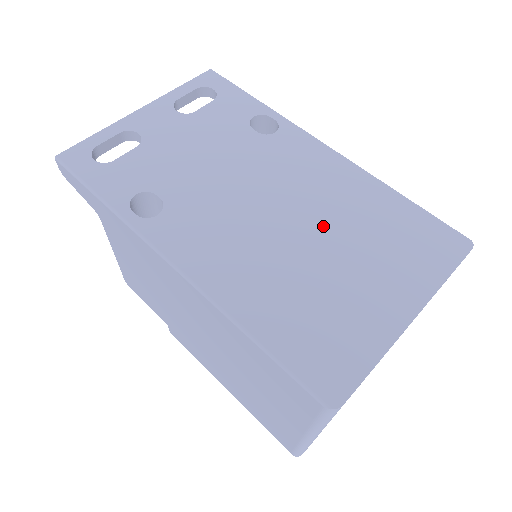
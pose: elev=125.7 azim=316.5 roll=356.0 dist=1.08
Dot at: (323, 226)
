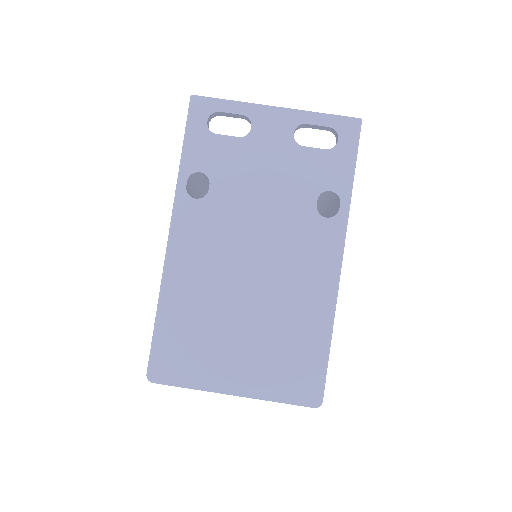
Dot at: (263, 304)
